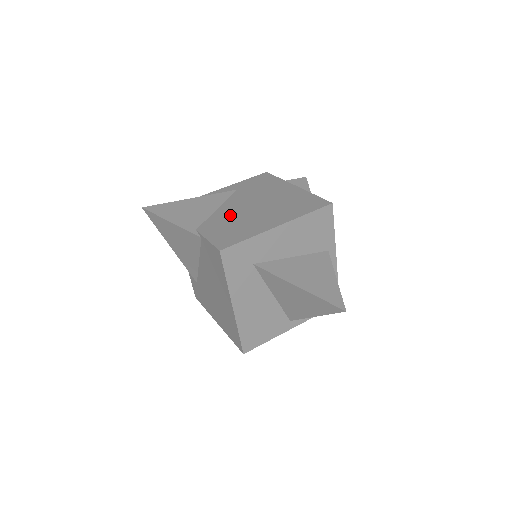
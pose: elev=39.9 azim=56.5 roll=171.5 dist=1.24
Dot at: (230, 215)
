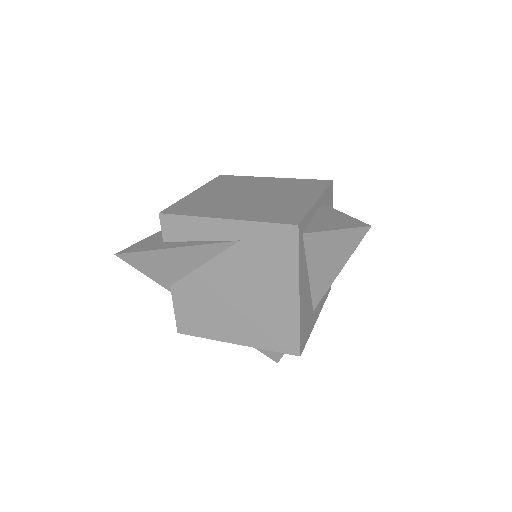
Dot at: (207, 290)
